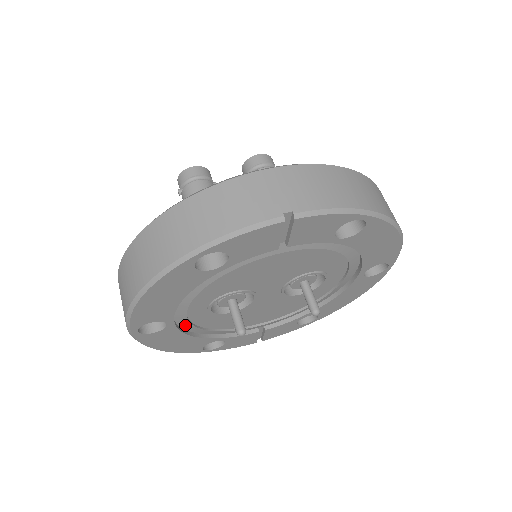
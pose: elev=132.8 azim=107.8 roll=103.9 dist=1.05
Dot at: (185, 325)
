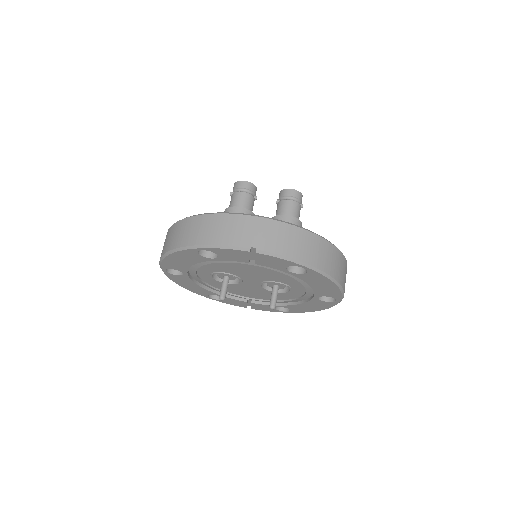
Dot at: (196, 278)
